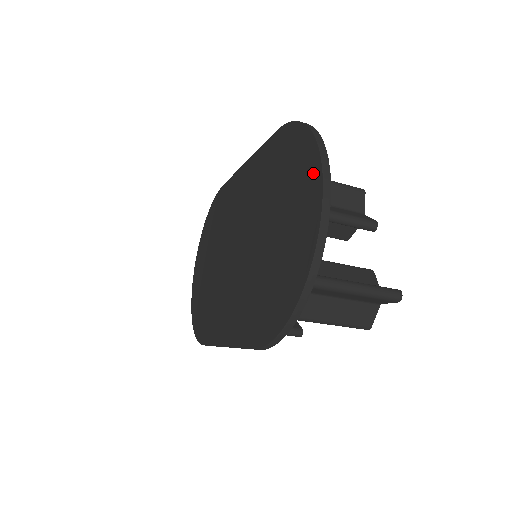
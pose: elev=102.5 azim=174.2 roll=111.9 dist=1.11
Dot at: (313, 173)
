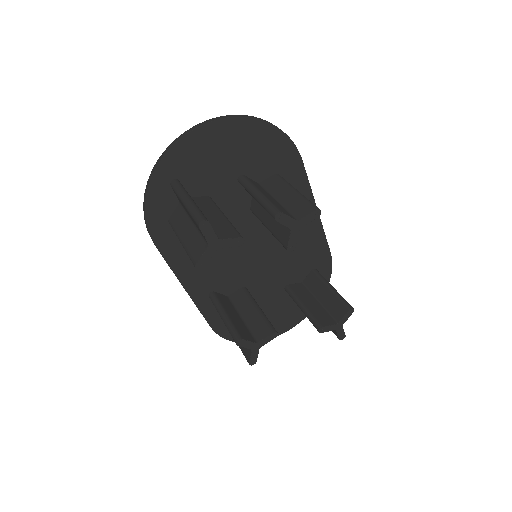
Dot at: (223, 127)
